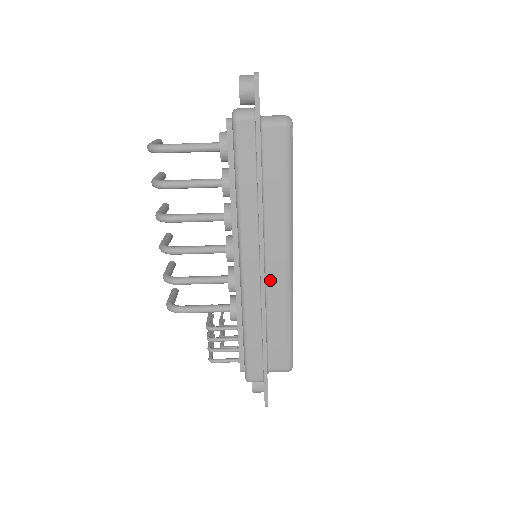
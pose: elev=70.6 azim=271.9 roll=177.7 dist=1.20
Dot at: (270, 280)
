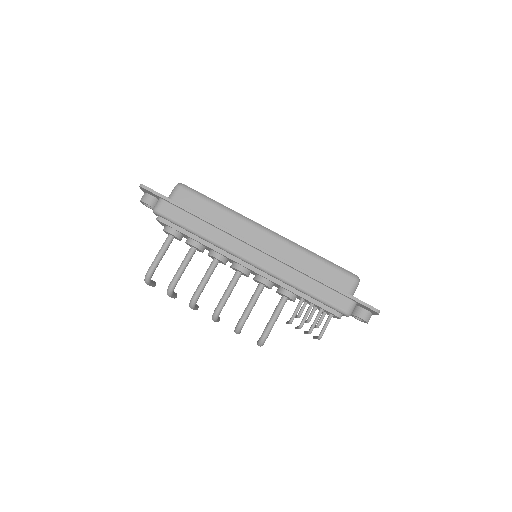
Dot at: (274, 251)
